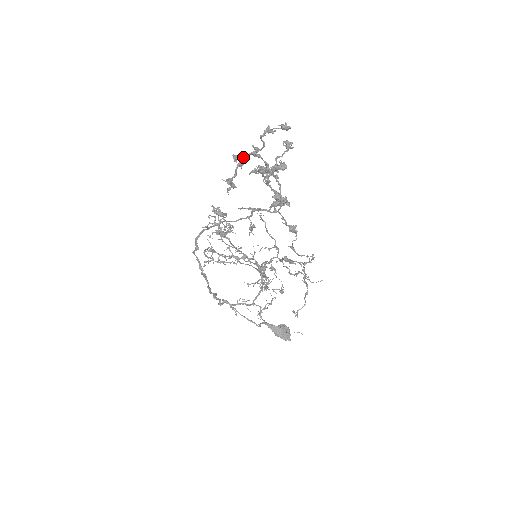
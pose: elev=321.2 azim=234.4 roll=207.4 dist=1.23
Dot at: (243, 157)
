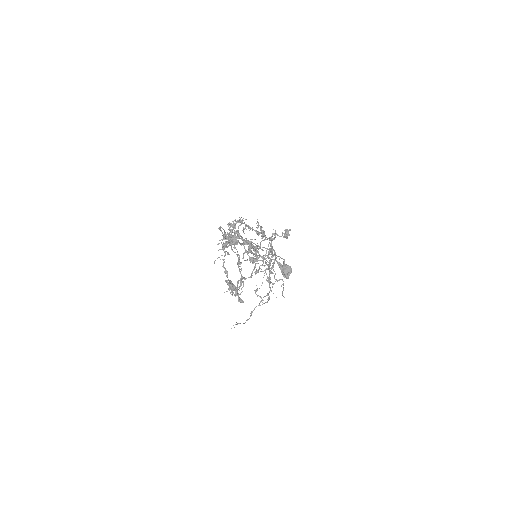
Dot at: (238, 238)
